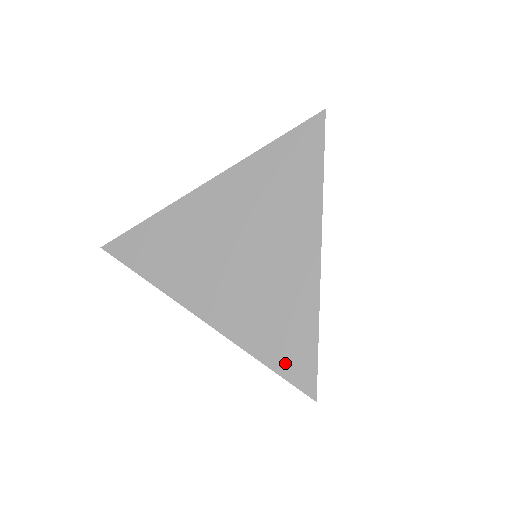
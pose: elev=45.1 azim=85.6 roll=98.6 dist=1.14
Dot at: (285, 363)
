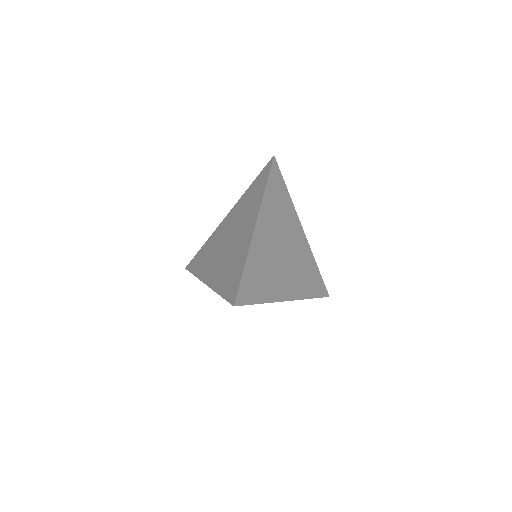
Dot at: (228, 291)
